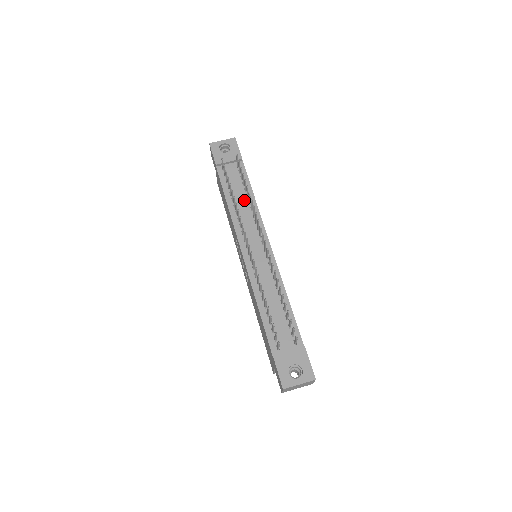
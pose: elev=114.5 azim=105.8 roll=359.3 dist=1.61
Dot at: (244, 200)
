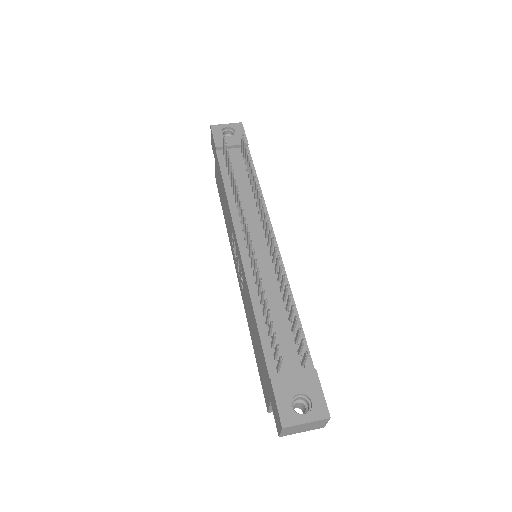
Dot at: (247, 188)
